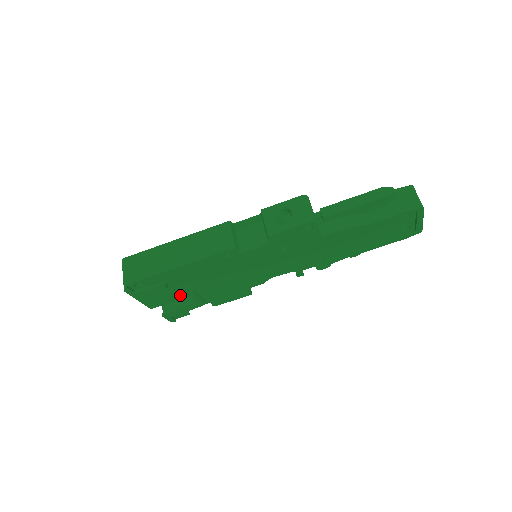
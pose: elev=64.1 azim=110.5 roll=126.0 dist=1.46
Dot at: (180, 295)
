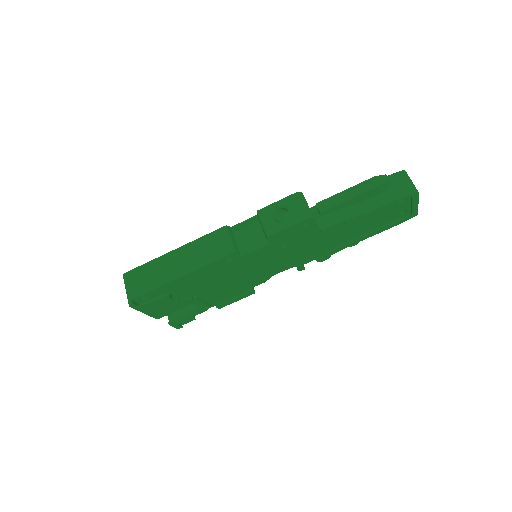
Dot at: (185, 303)
